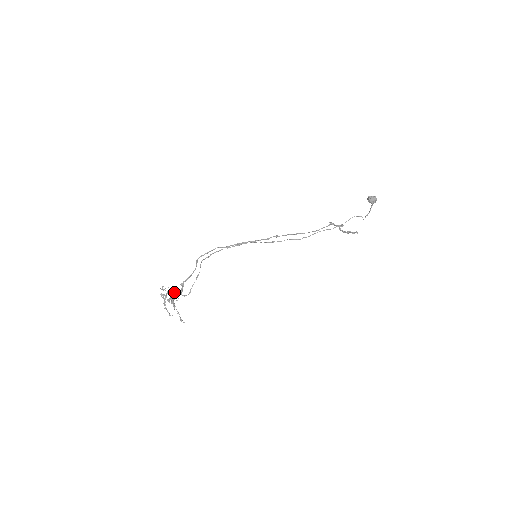
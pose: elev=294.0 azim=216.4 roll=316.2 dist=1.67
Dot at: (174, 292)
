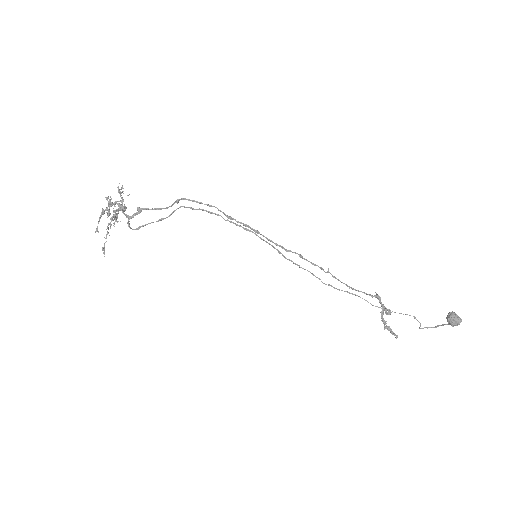
Dot at: (125, 208)
